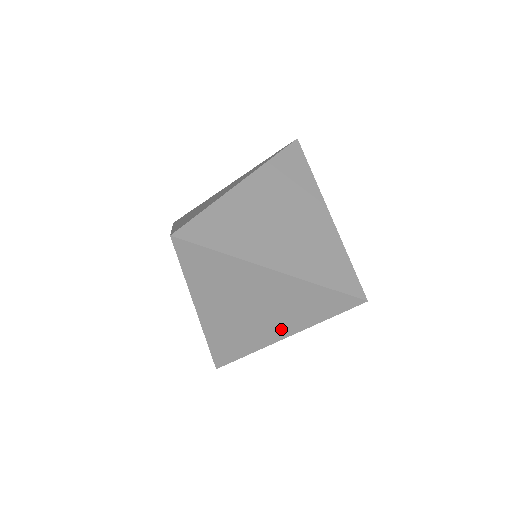
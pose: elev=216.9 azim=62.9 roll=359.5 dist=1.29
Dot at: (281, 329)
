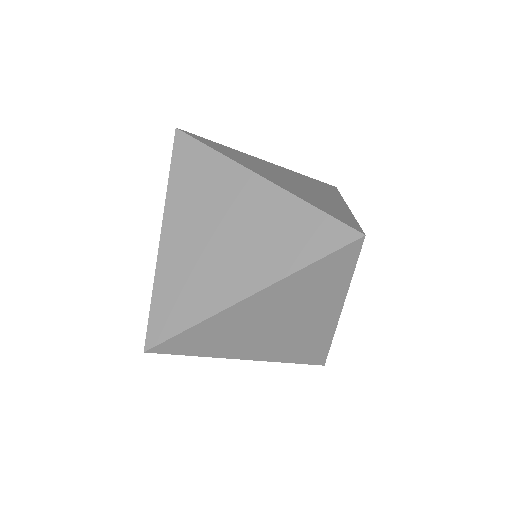
Dot at: (246, 278)
